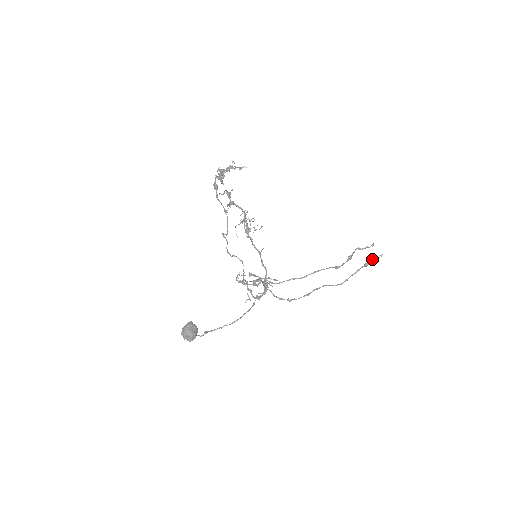
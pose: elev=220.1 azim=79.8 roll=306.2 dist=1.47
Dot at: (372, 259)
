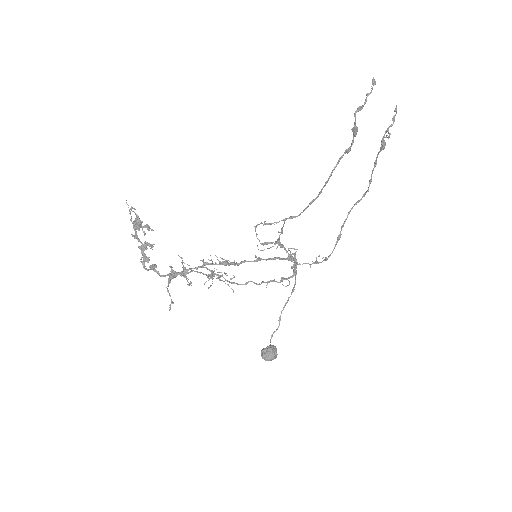
Dot at: (385, 137)
